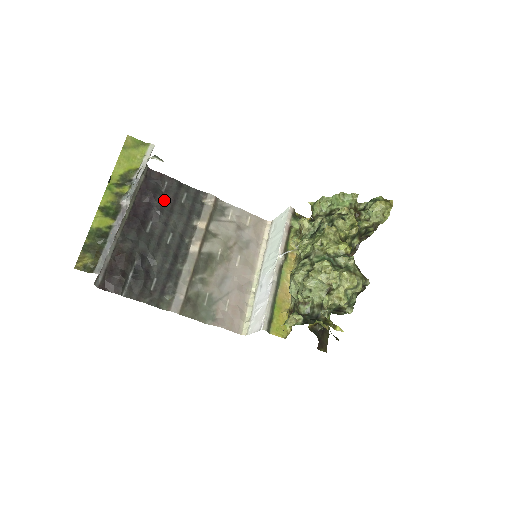
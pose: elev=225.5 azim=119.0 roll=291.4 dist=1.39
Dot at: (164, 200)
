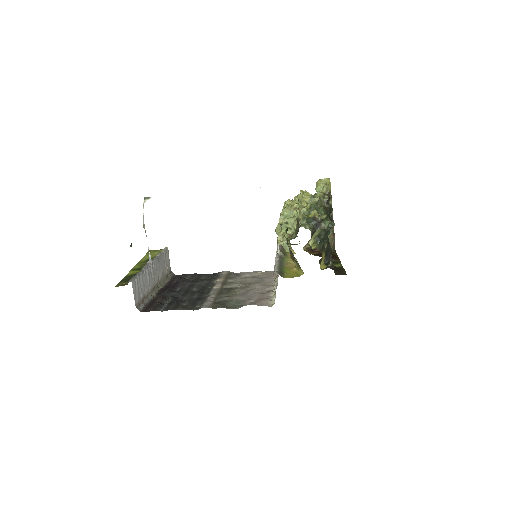
Dot at: occluded
